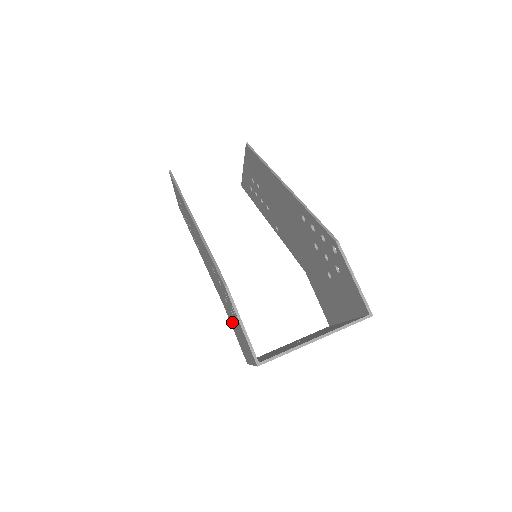
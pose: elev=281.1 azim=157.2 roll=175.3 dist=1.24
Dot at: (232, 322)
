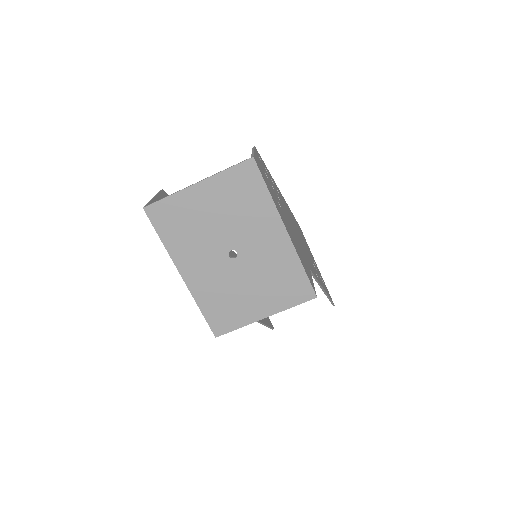
Dot at: occluded
